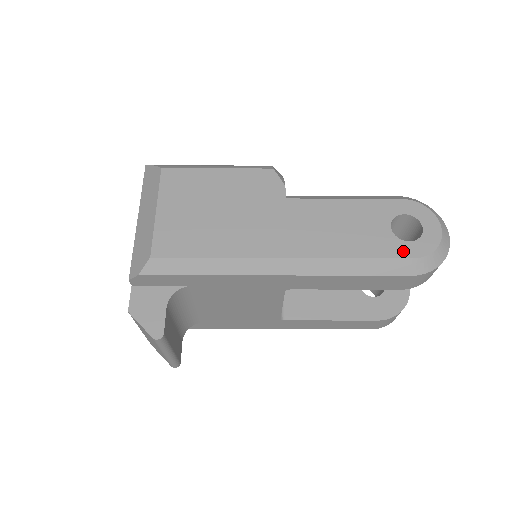
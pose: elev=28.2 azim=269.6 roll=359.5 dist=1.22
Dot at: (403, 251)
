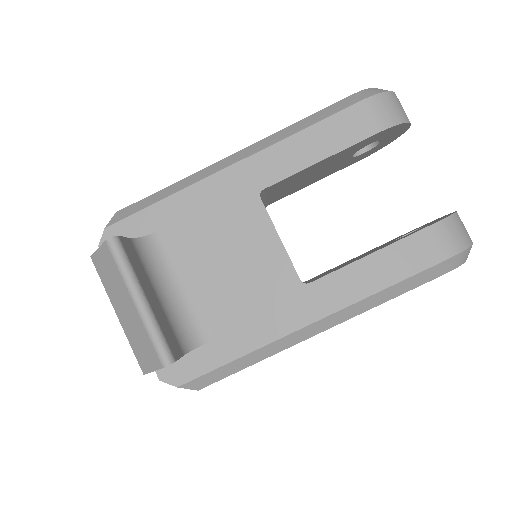
Dot at: occluded
